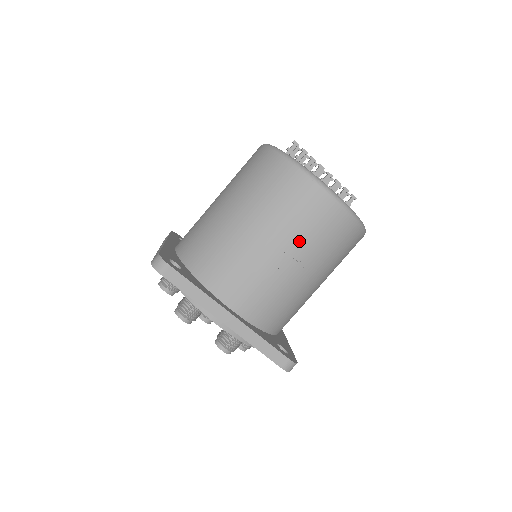
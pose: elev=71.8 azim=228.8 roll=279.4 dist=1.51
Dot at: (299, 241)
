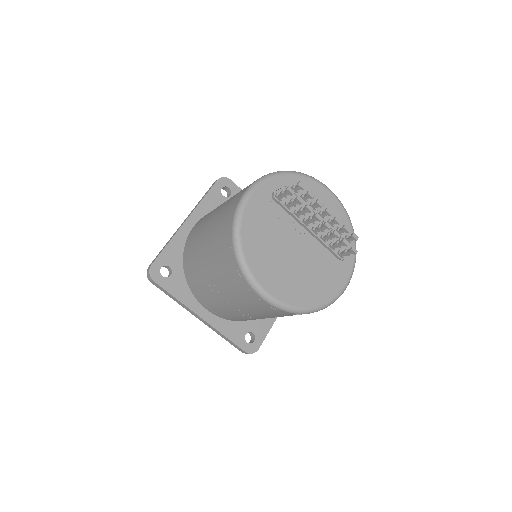
Dot at: (244, 307)
